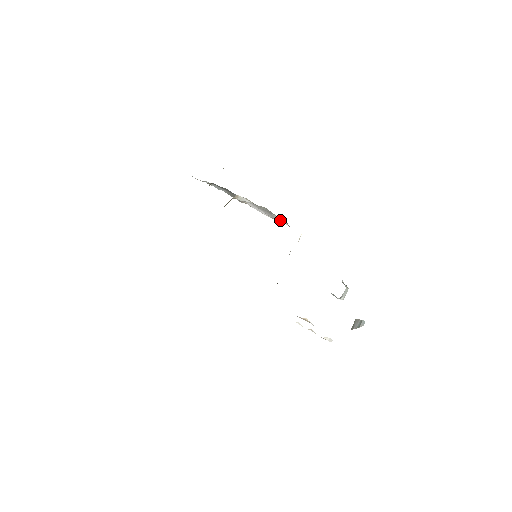
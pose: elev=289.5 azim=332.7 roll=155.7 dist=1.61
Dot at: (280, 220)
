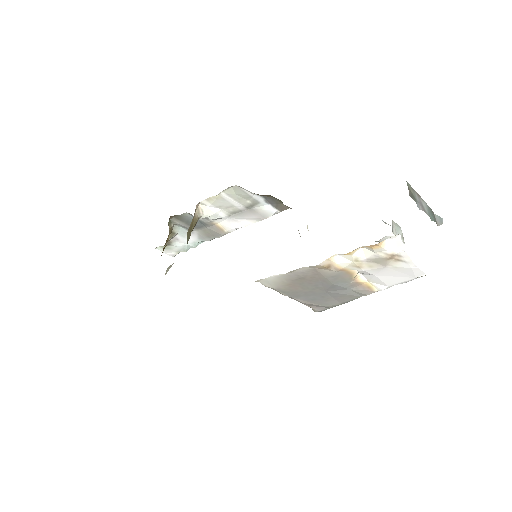
Dot at: (266, 211)
